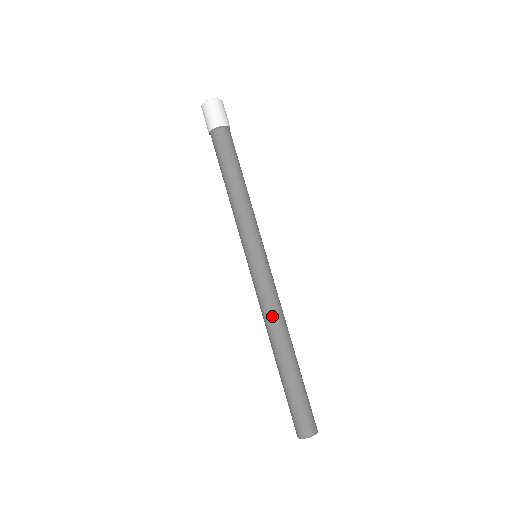
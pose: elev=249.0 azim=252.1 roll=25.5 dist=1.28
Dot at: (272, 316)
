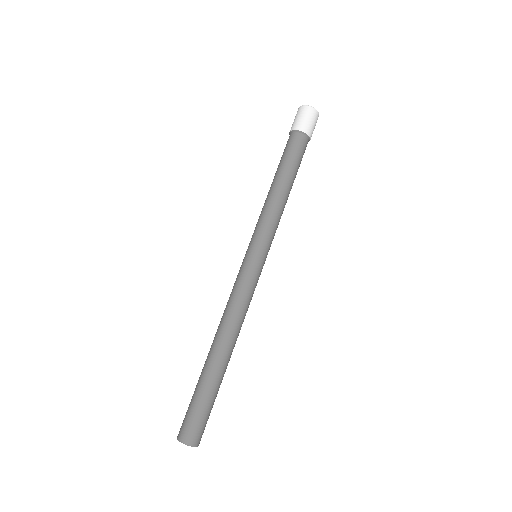
Dot at: (236, 315)
